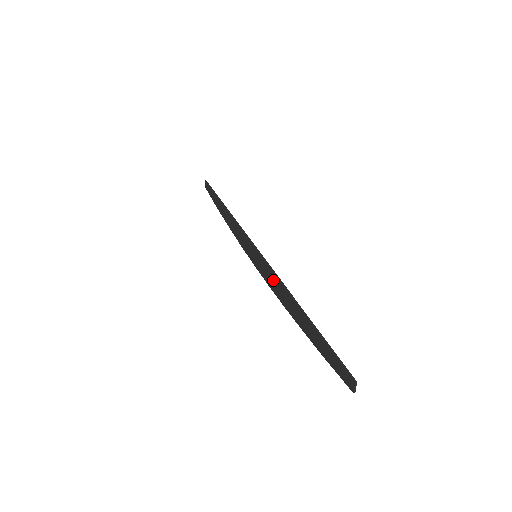
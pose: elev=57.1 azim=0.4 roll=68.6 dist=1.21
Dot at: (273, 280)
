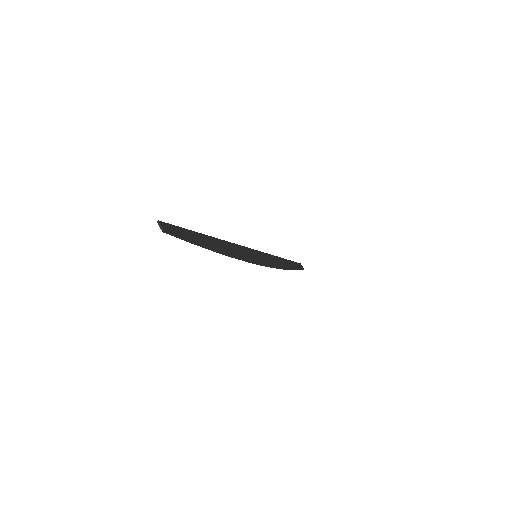
Dot at: occluded
